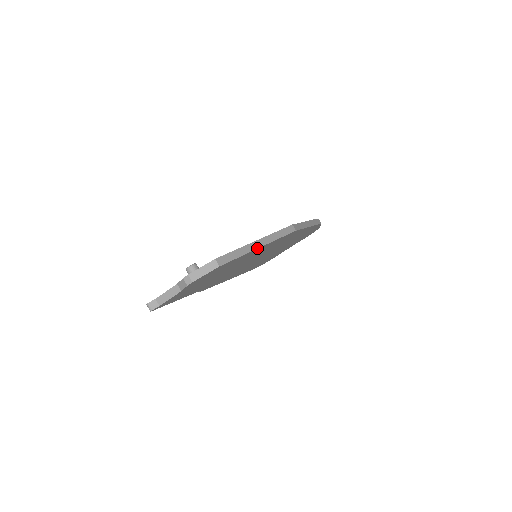
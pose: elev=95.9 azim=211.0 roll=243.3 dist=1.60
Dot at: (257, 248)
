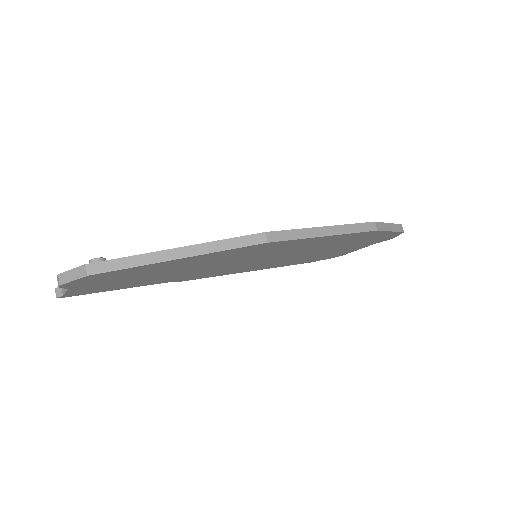
Dot at: (171, 259)
